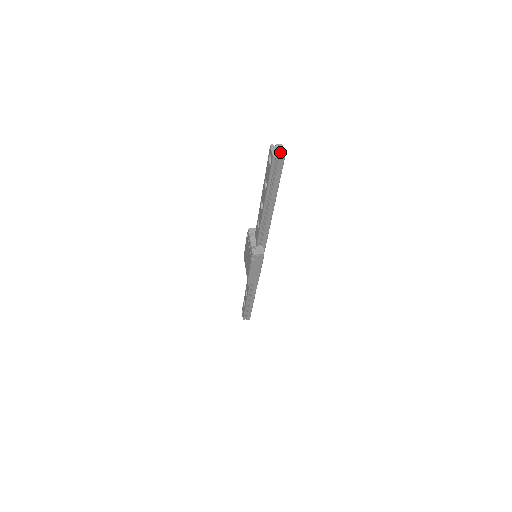
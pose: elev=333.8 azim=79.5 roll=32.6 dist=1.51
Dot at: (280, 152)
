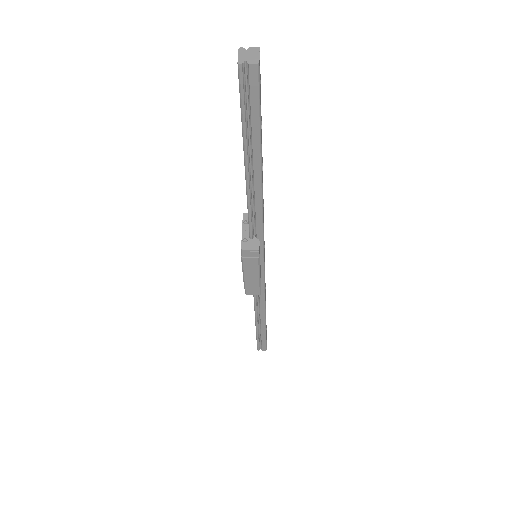
Dot at: (252, 57)
